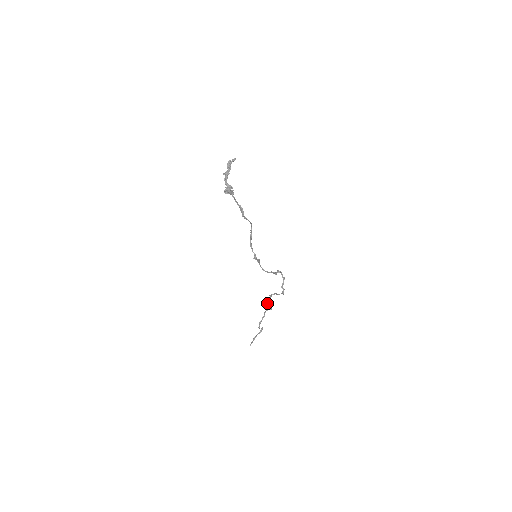
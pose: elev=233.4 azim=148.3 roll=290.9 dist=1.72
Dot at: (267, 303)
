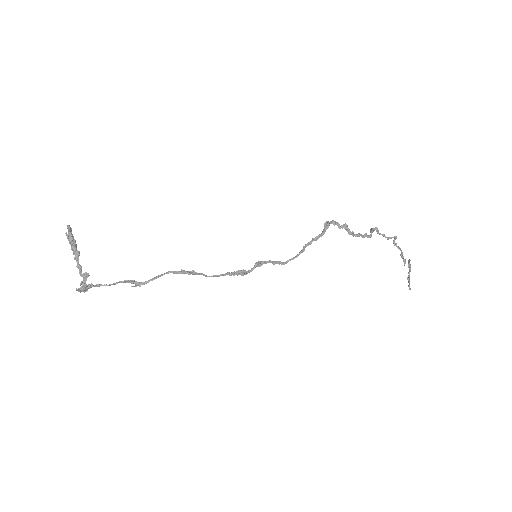
Dot at: (382, 235)
